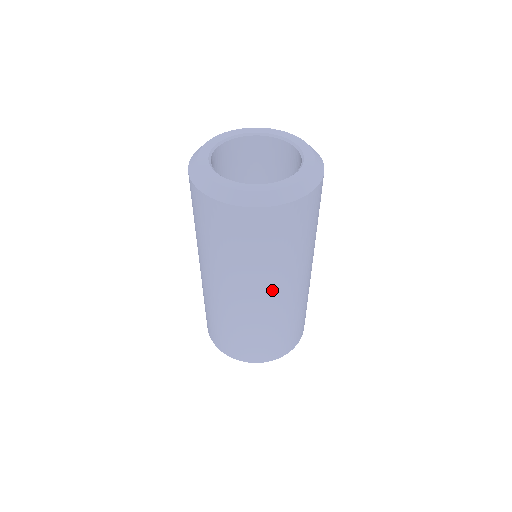
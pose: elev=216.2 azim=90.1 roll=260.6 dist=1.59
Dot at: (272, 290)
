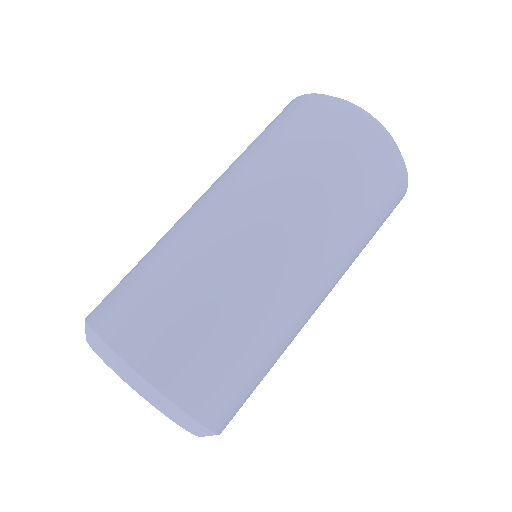
Dot at: (321, 265)
